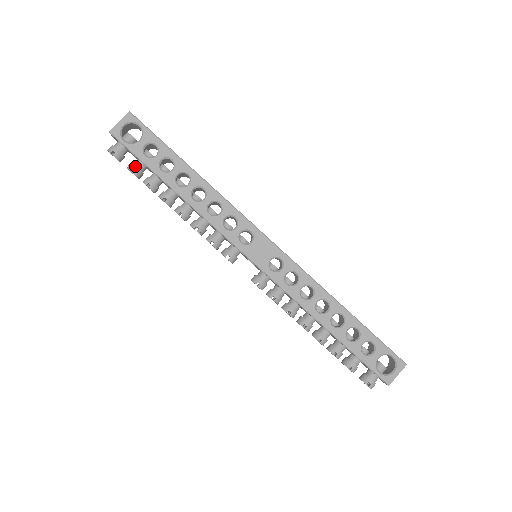
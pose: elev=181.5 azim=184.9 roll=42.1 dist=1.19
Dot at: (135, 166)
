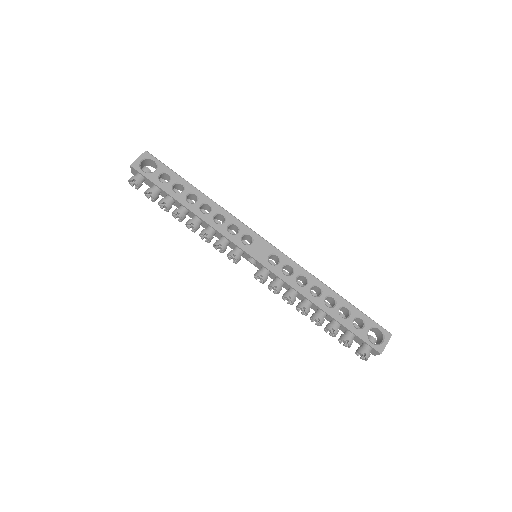
Dot at: (152, 190)
